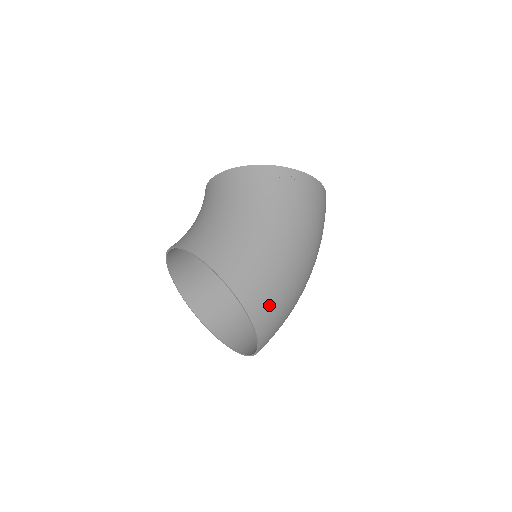
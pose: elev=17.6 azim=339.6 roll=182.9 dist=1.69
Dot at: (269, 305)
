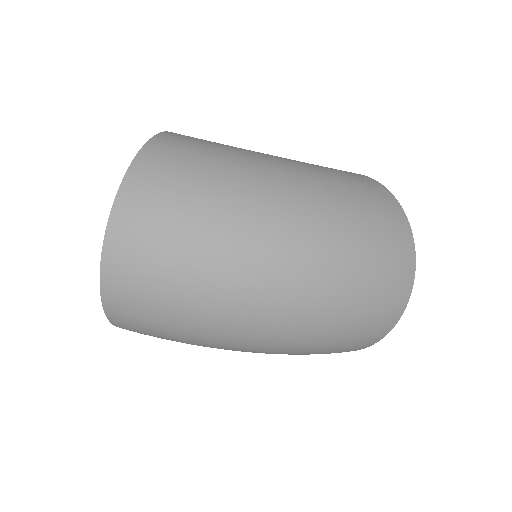
Dot at: (182, 156)
